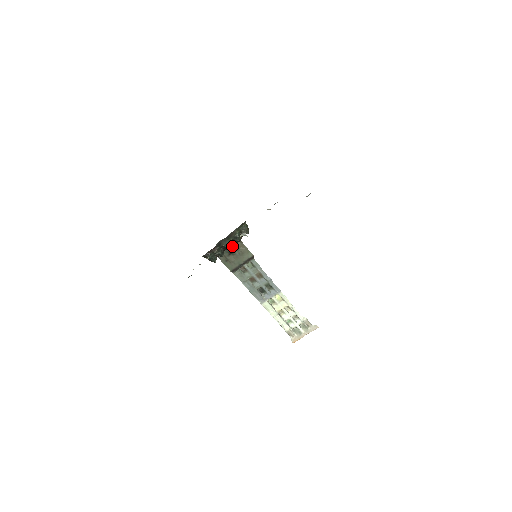
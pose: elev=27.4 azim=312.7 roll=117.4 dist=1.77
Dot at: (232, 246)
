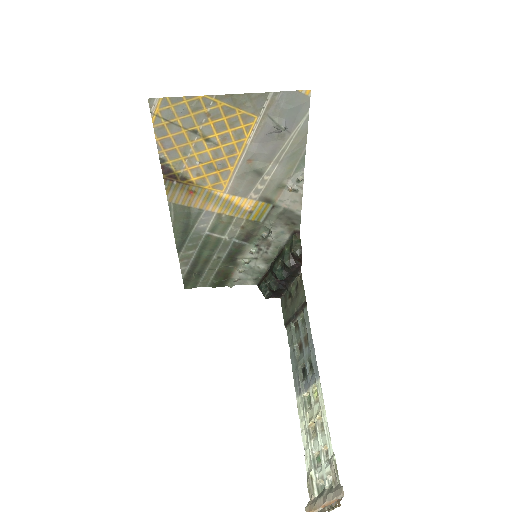
Dot at: (281, 272)
